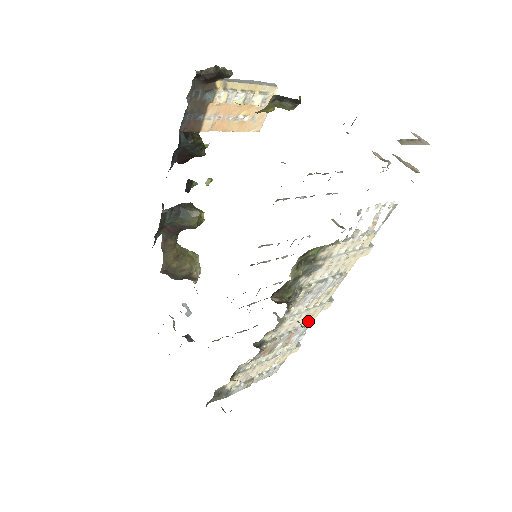
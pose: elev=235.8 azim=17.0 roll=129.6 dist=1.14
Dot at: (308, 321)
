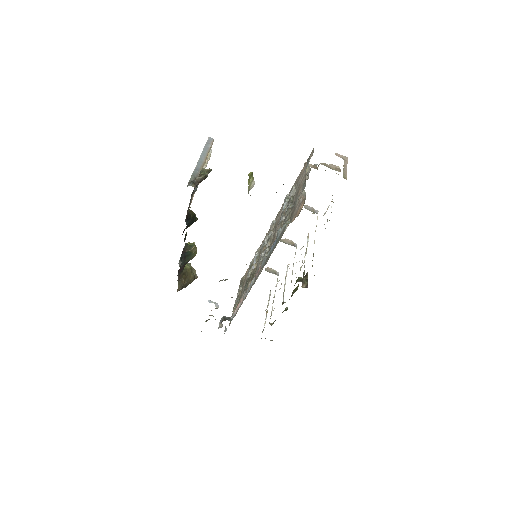
Dot at: occluded
